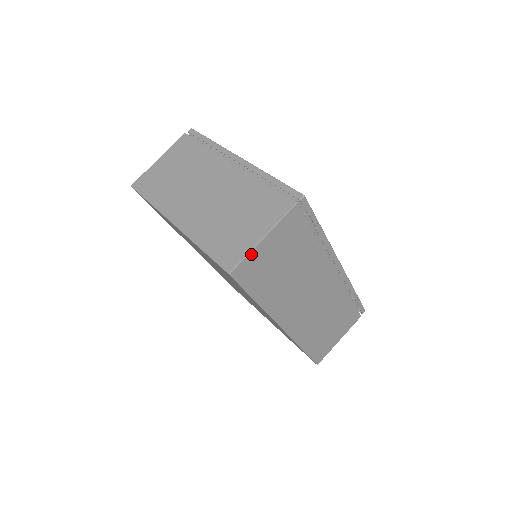
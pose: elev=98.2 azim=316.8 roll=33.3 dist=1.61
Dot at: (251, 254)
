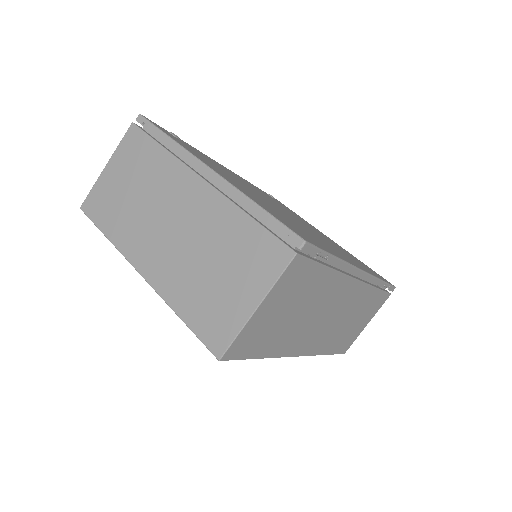
Dot at: (244, 330)
